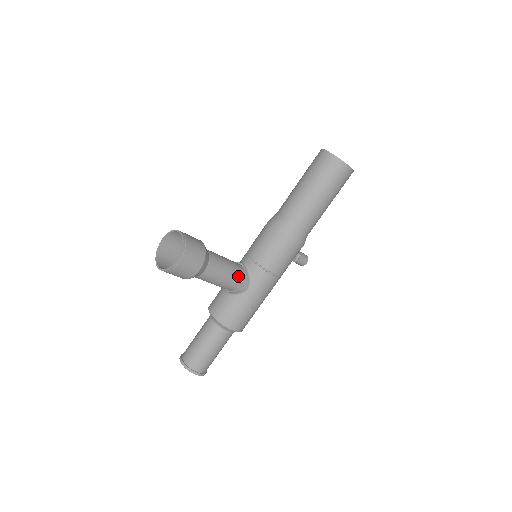
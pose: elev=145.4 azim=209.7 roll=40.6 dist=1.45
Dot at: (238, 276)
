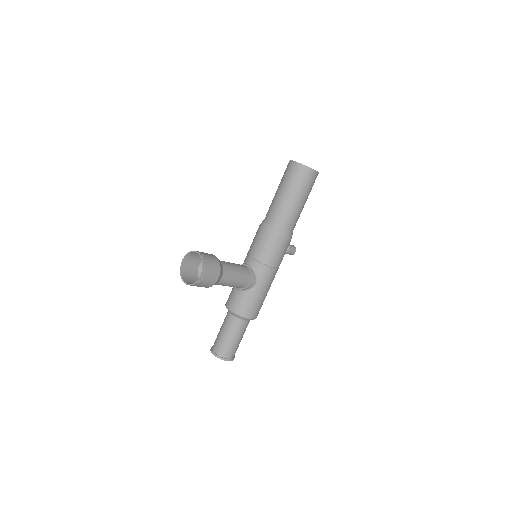
Dot at: (246, 275)
